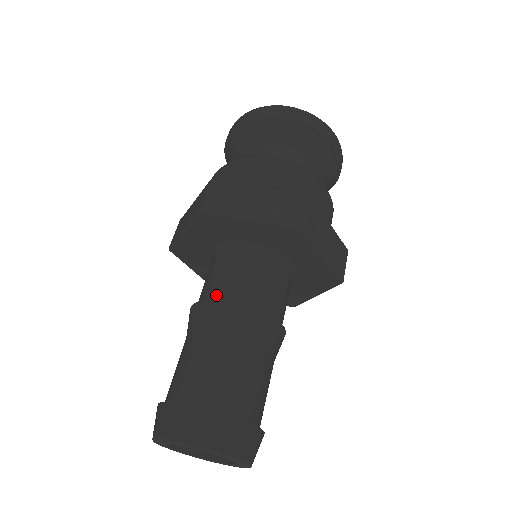
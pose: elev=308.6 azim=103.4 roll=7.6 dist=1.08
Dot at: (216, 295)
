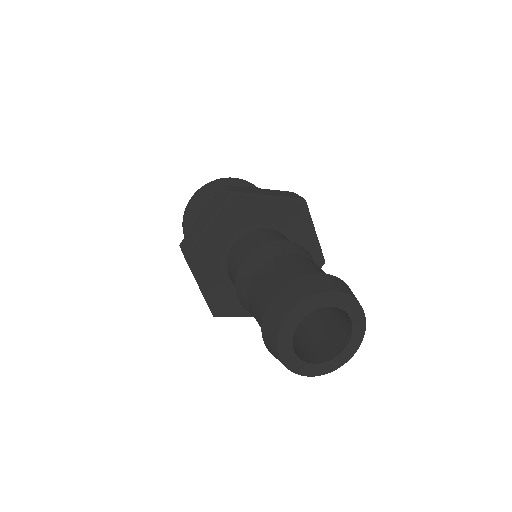
Dot at: occluded
